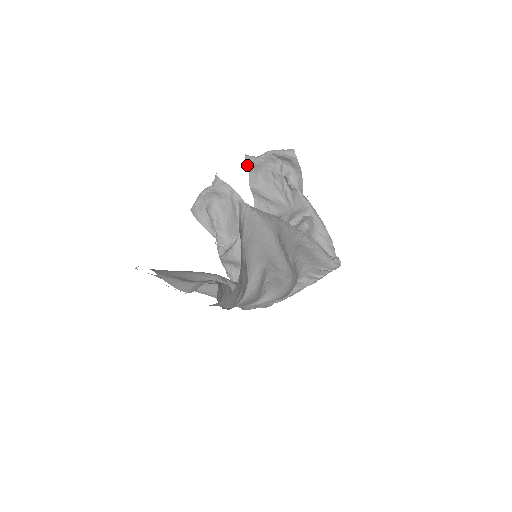
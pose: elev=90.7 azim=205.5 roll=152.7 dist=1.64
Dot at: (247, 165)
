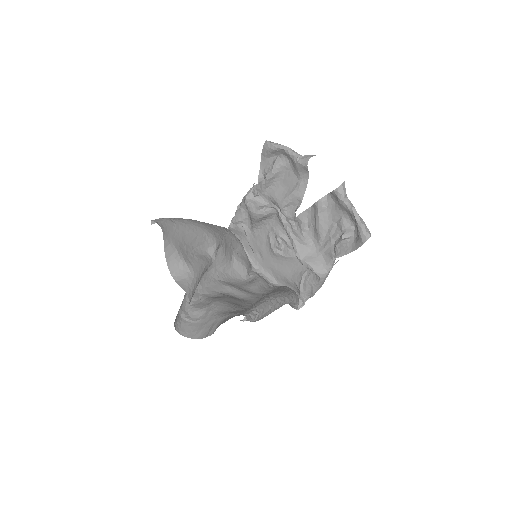
Dot at: (334, 192)
